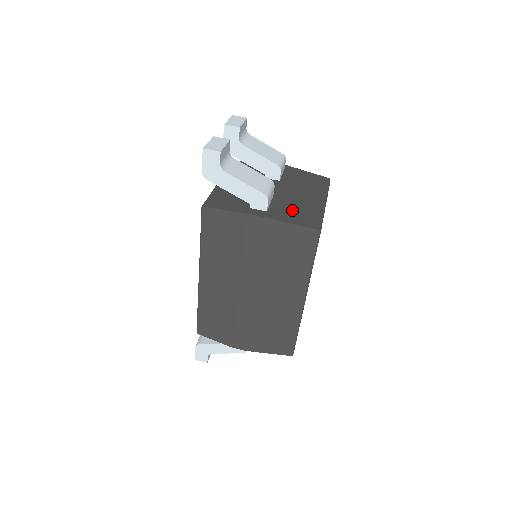
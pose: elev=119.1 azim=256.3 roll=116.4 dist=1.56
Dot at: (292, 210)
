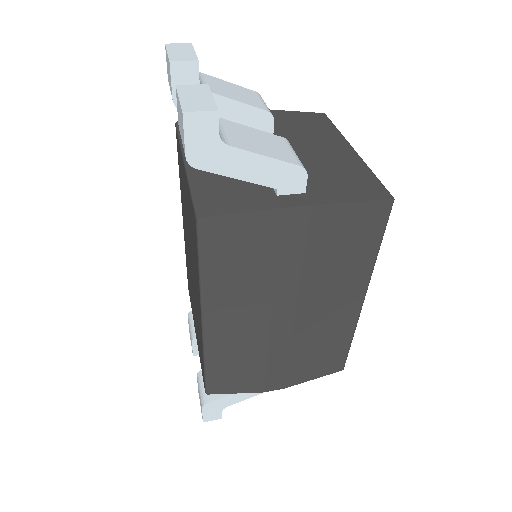
Dot at: (333, 178)
